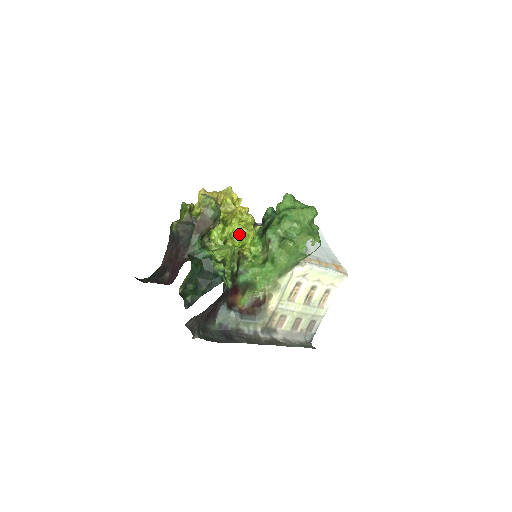
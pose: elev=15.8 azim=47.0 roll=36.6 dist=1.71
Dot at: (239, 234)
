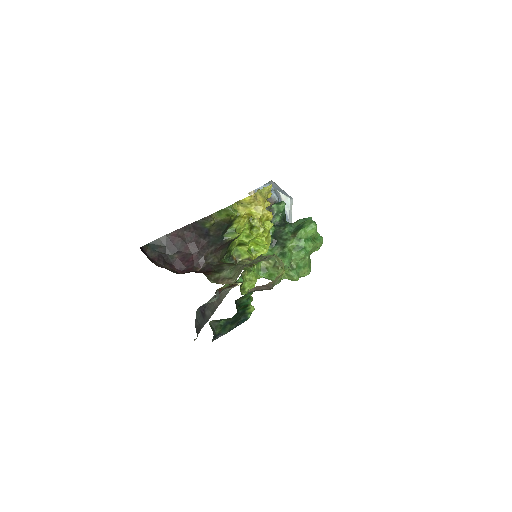
Dot at: (258, 242)
